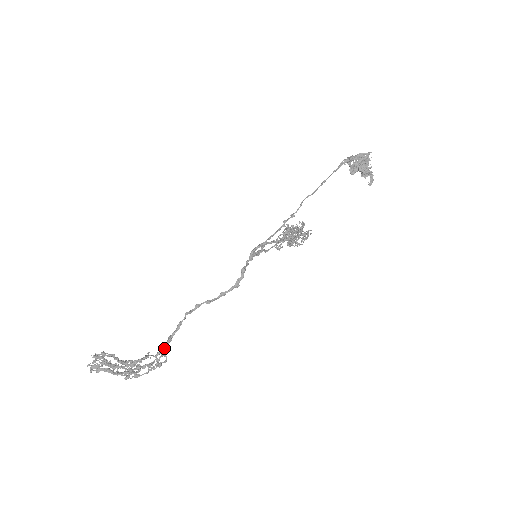
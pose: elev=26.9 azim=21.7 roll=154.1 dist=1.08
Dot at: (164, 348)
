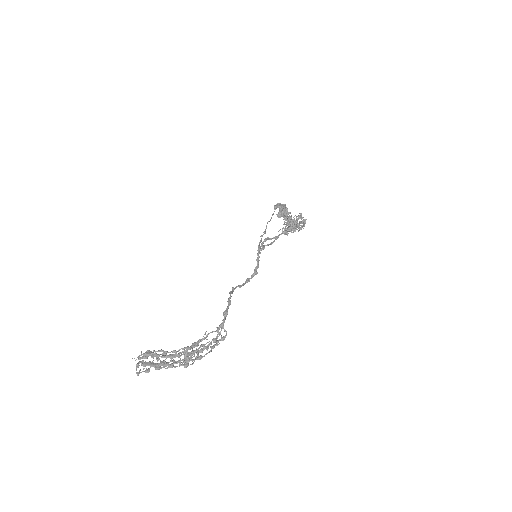
Dot at: occluded
